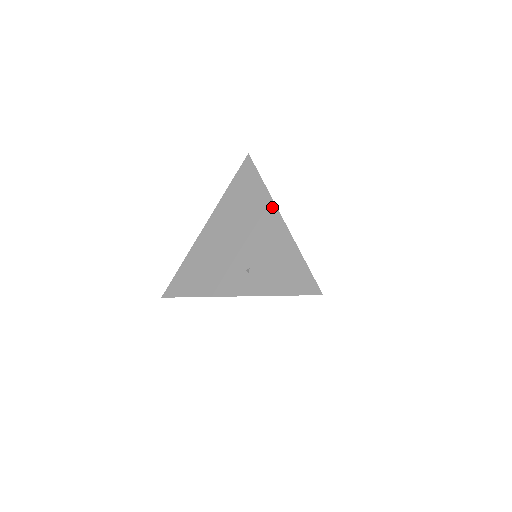
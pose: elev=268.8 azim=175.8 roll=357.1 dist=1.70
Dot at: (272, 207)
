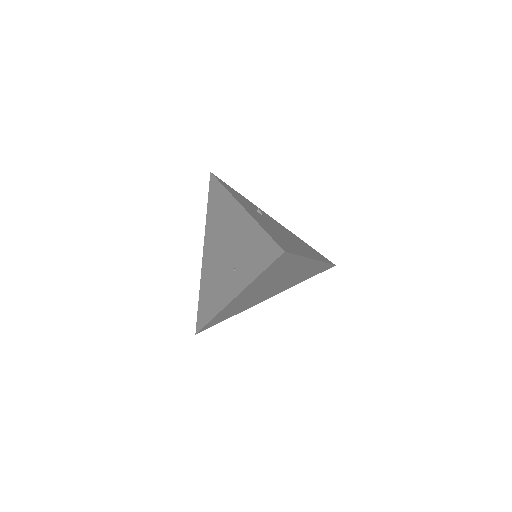
Dot at: (234, 202)
